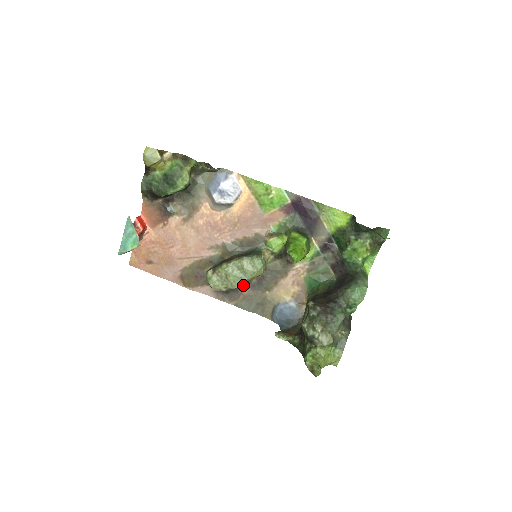
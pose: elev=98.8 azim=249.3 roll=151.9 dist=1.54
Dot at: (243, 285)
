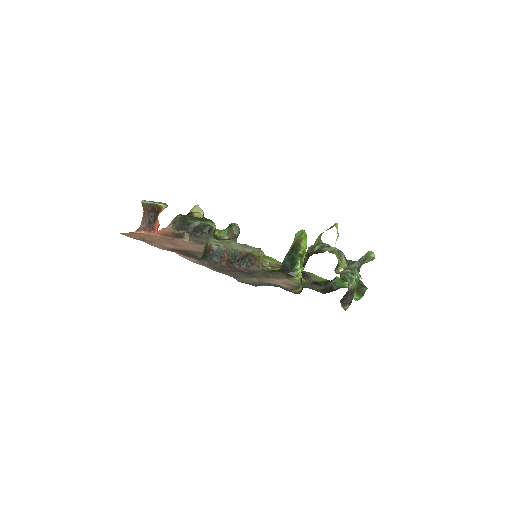
Dot at: (232, 270)
